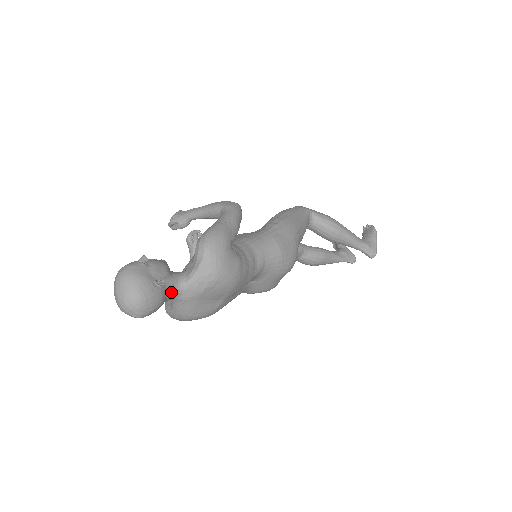
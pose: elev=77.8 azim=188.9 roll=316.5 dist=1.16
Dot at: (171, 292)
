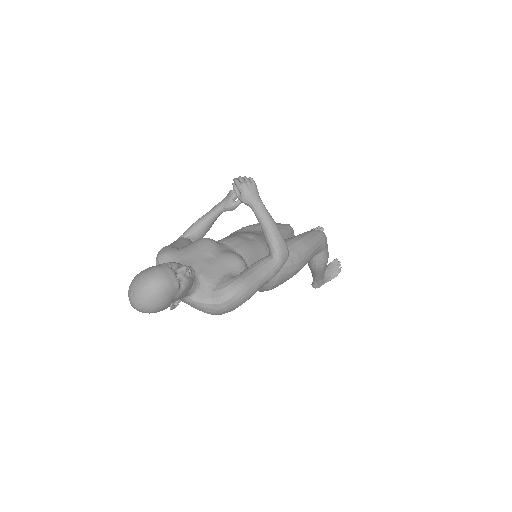
Dot at: occluded
